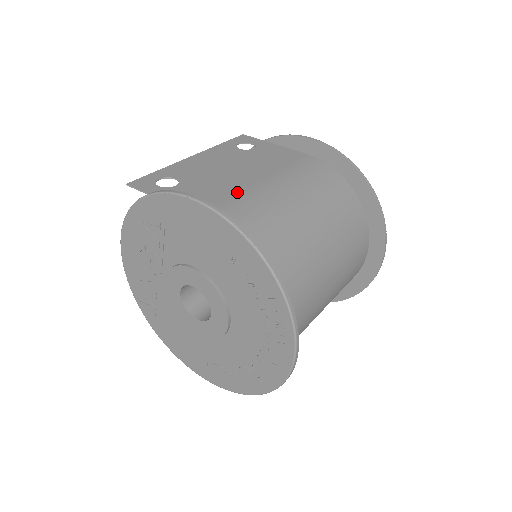
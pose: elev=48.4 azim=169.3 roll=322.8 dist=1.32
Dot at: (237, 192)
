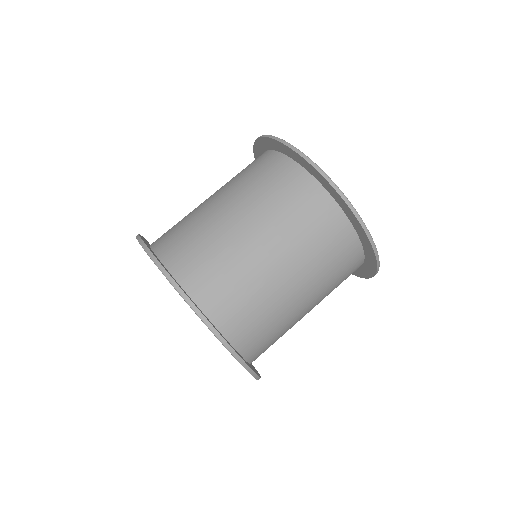
Dot at: occluded
